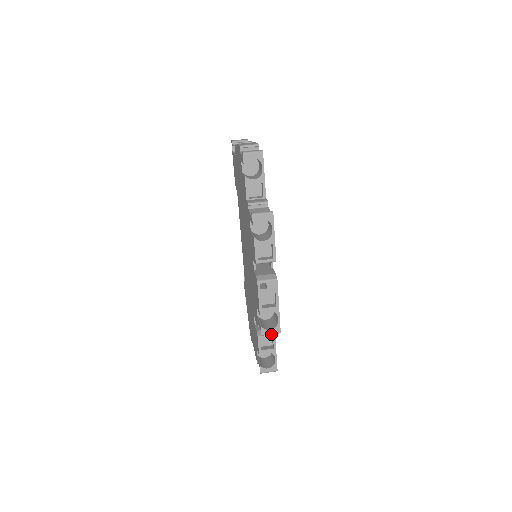
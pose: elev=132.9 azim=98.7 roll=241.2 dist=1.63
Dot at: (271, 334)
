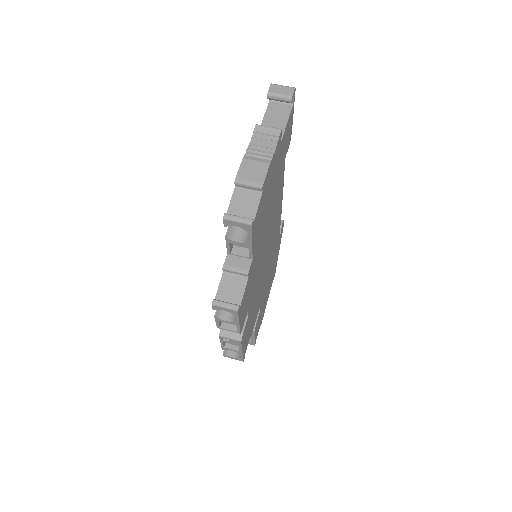
Dot at: occluded
